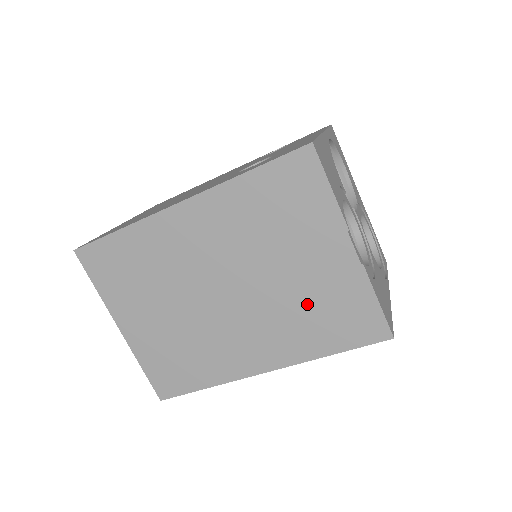
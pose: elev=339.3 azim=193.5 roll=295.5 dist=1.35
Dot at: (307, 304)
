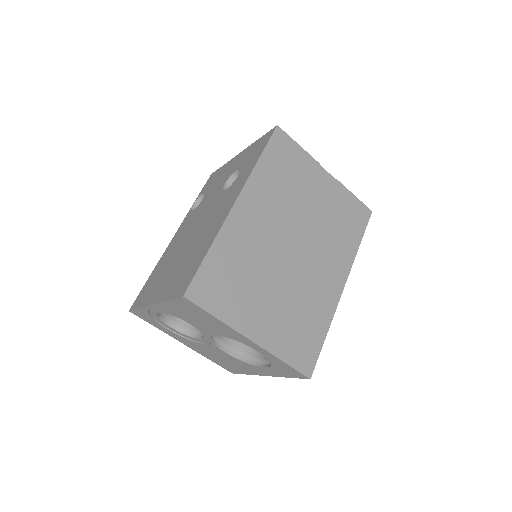
Dot at: (332, 221)
